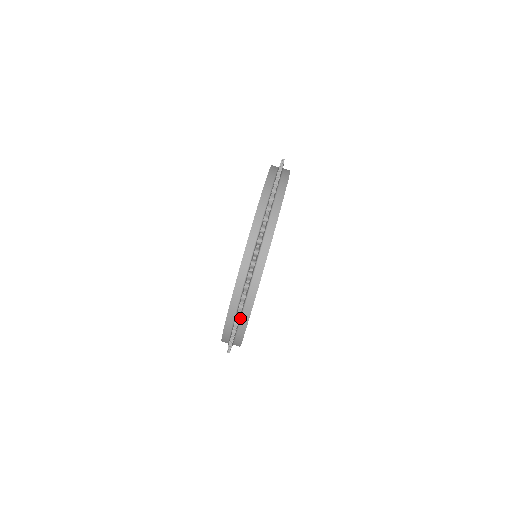
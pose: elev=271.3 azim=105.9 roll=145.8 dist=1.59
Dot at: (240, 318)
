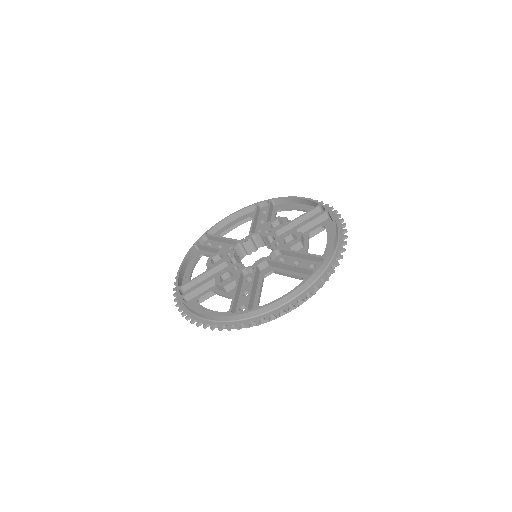
Dot at: occluded
